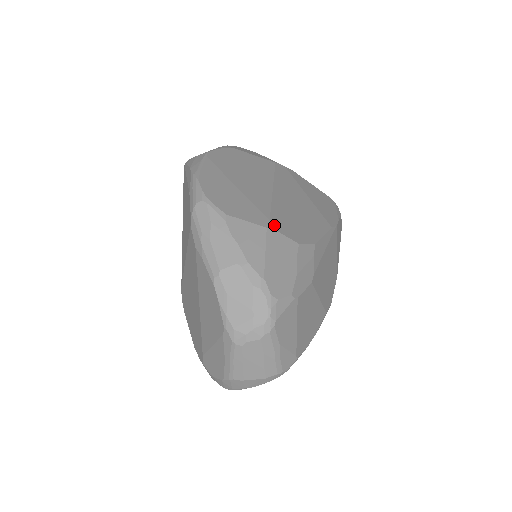
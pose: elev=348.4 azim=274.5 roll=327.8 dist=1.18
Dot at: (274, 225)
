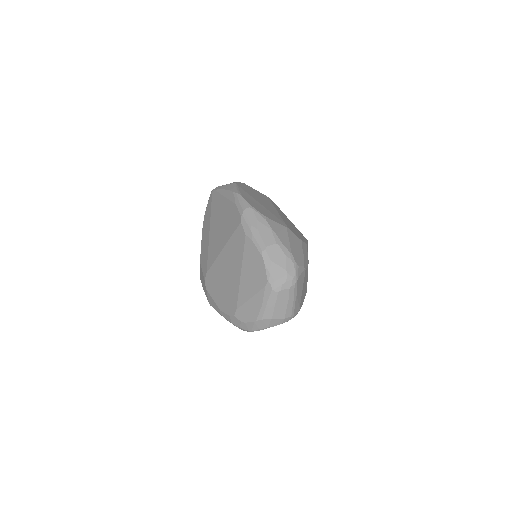
Dot at: occluded
